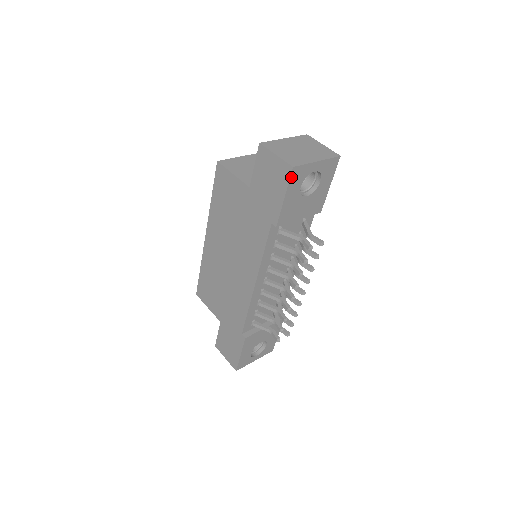
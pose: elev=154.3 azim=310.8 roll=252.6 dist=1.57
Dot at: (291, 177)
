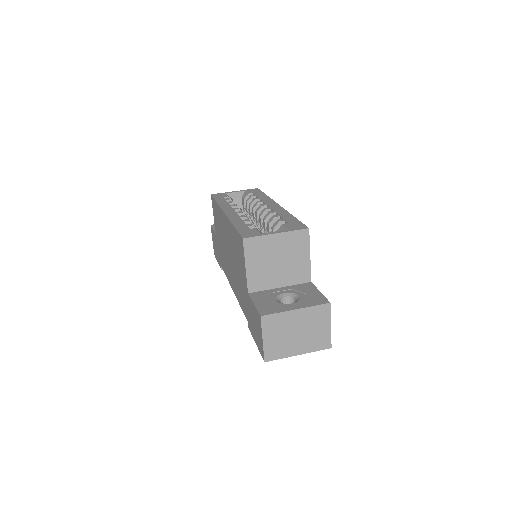
Dot at: occluded
